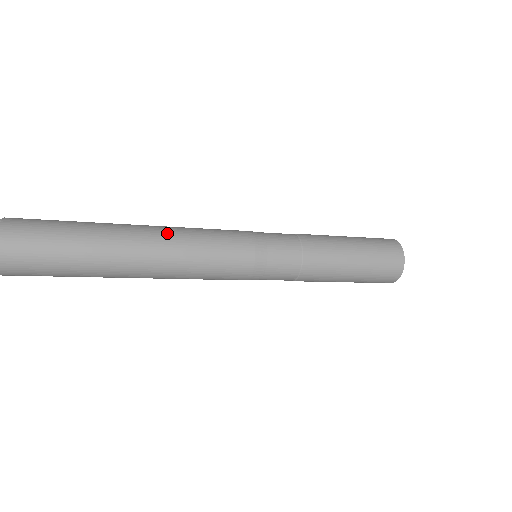
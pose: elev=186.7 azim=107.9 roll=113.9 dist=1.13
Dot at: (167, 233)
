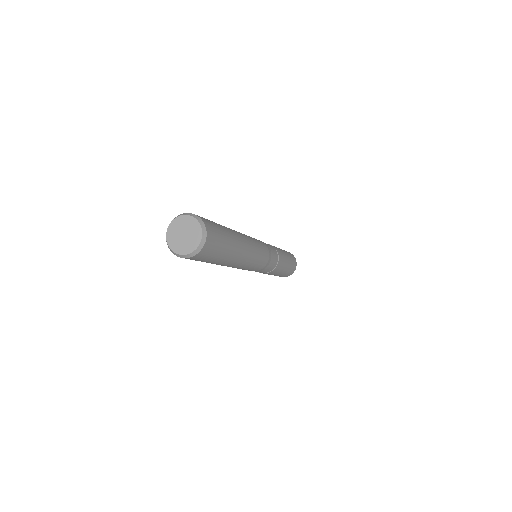
Dot at: (245, 236)
